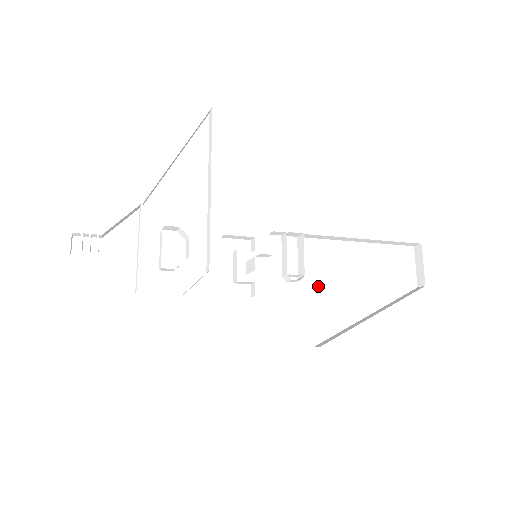
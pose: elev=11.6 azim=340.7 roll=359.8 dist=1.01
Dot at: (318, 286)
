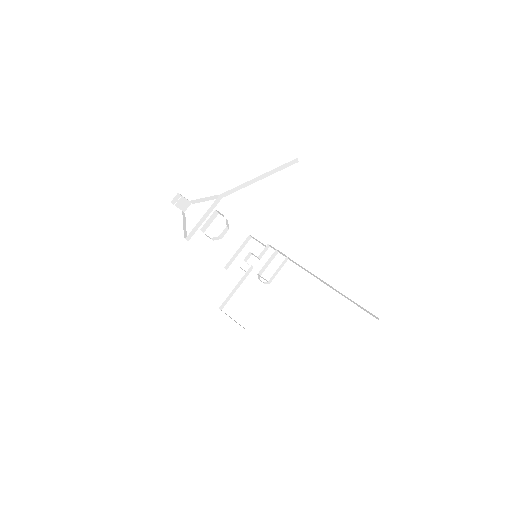
Dot at: (279, 297)
